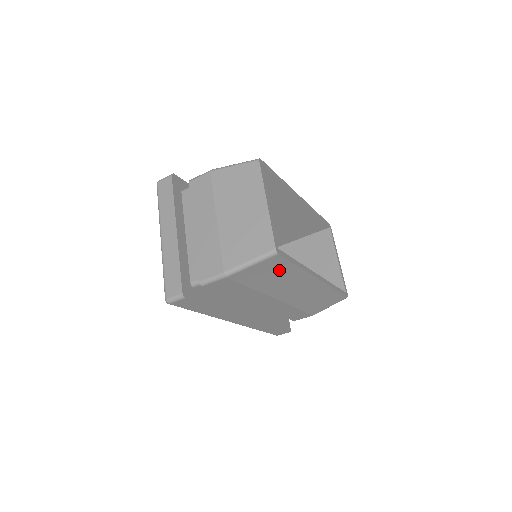
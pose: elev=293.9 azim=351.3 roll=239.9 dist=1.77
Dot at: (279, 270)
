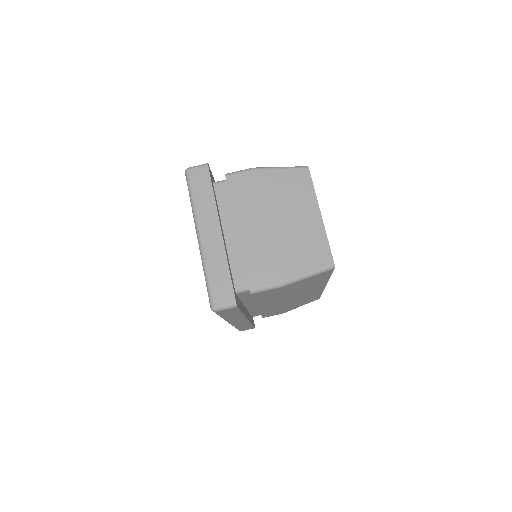
Dot at: (316, 280)
